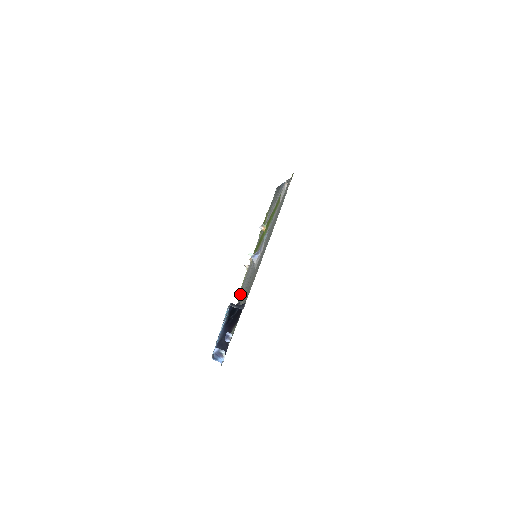
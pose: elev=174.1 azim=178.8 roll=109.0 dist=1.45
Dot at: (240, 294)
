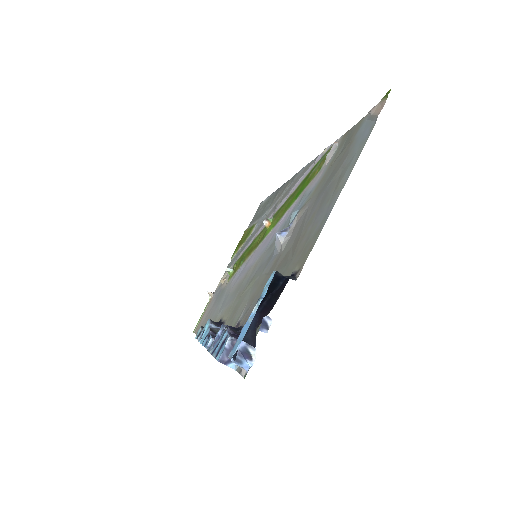
Dot at: (204, 324)
